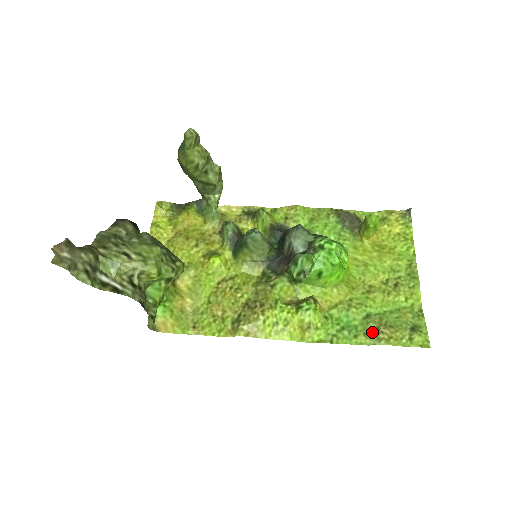
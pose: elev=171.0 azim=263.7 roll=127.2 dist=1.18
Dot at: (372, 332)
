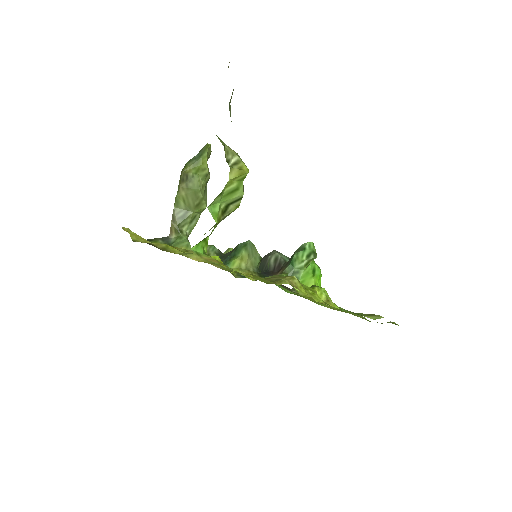
Dot at: (368, 315)
